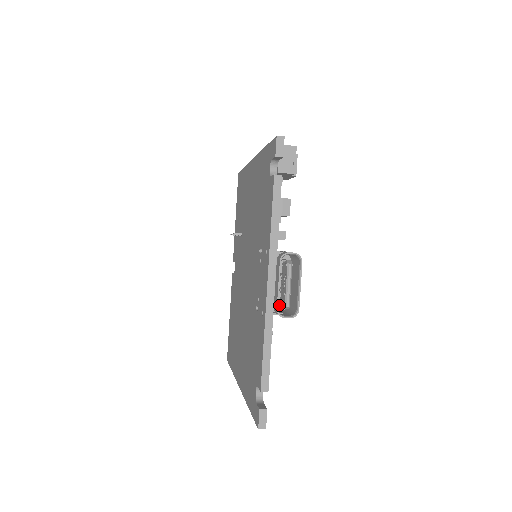
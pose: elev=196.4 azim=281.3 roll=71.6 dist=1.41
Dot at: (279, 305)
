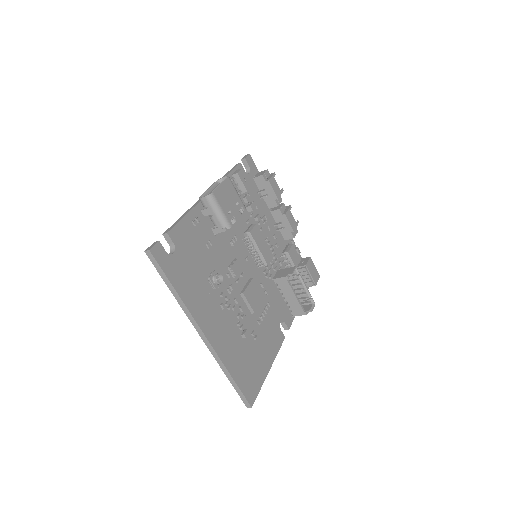
Dot at: occluded
